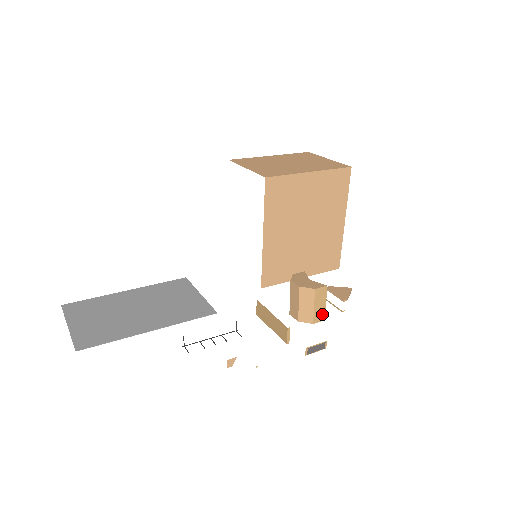
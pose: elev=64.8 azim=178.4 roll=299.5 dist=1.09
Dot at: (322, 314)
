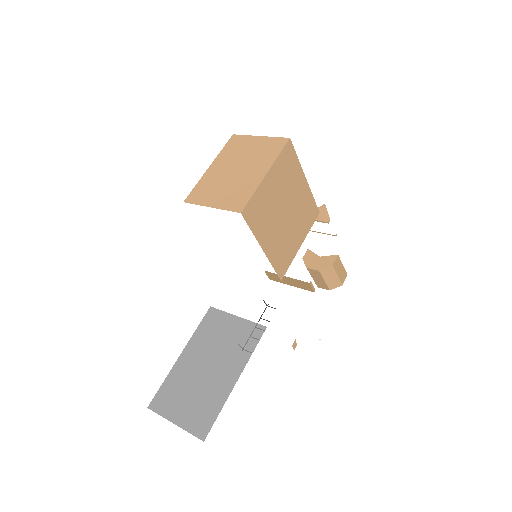
Dot at: (344, 274)
